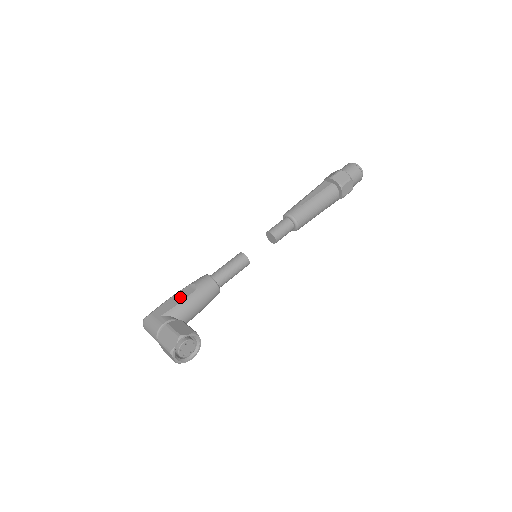
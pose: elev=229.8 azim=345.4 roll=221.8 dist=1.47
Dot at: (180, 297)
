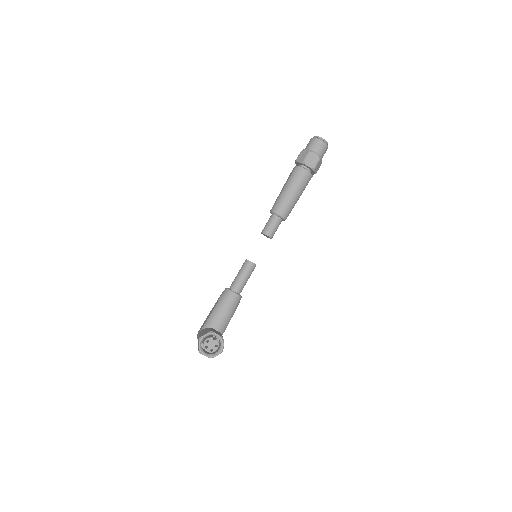
Dot at: (211, 312)
